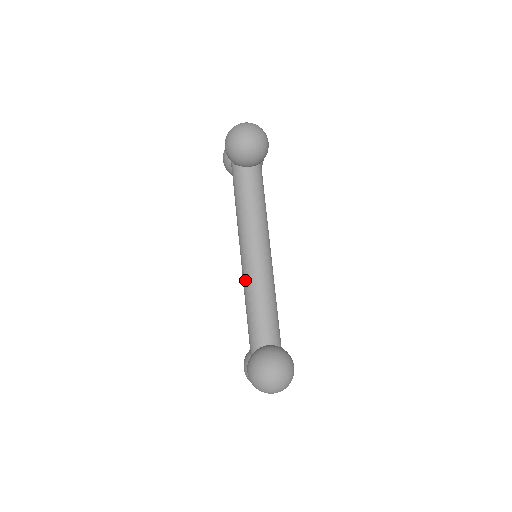
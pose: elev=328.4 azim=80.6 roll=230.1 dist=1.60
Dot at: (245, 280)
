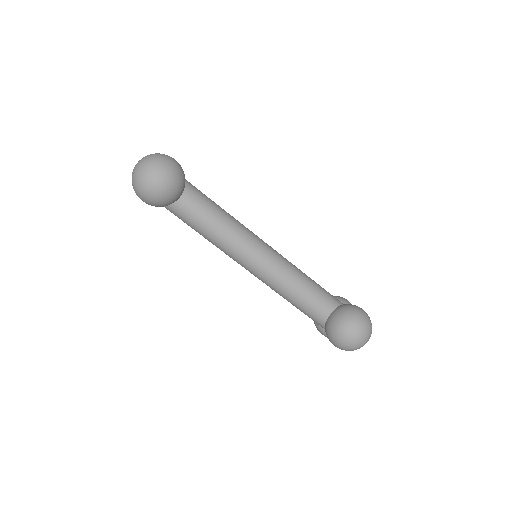
Dot at: (268, 285)
